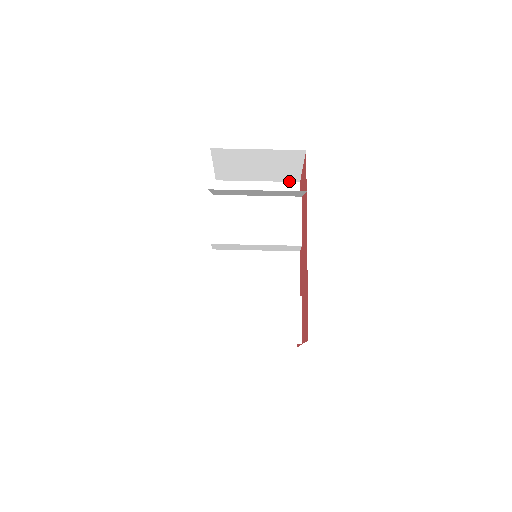
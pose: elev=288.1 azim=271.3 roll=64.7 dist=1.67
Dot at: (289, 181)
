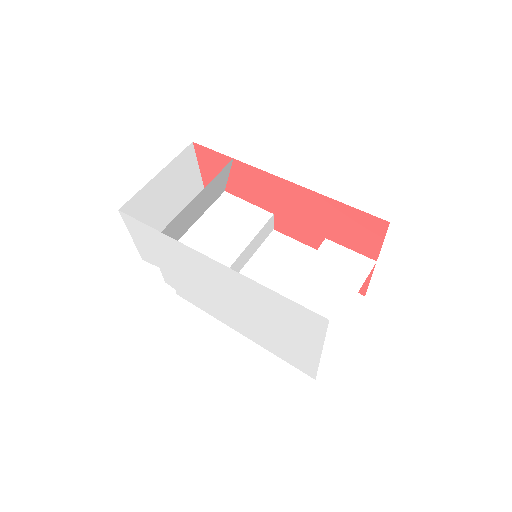
Dot at: occluded
